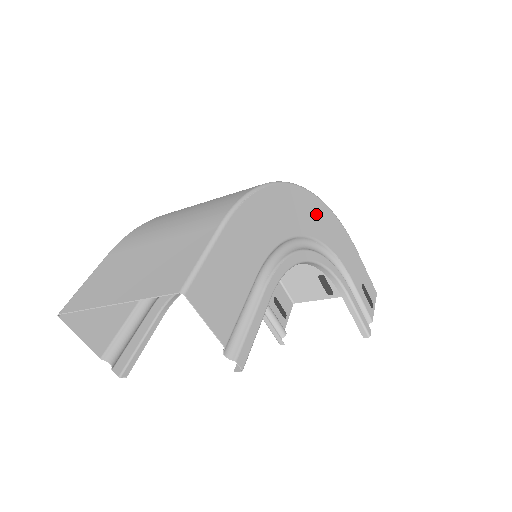
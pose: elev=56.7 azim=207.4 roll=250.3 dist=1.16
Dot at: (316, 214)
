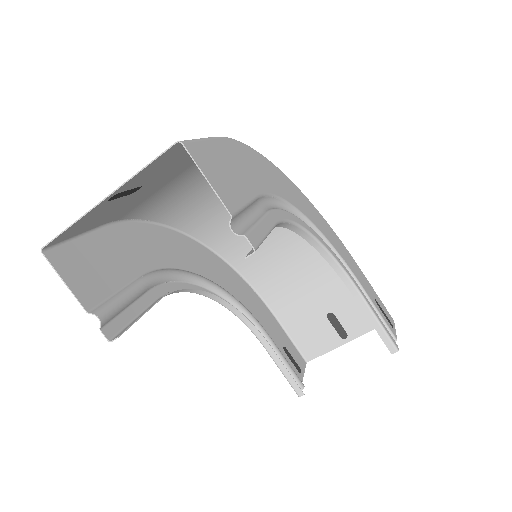
Dot at: (310, 209)
